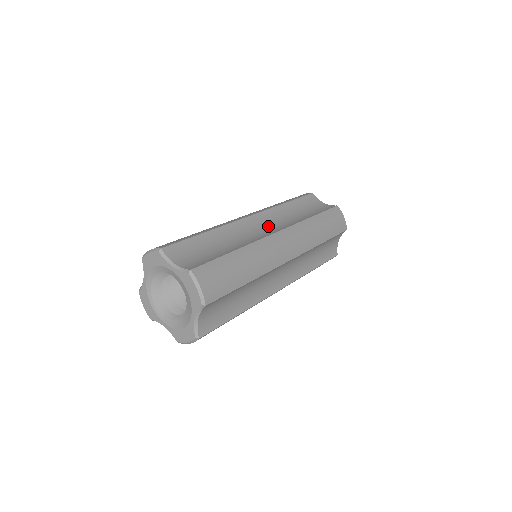
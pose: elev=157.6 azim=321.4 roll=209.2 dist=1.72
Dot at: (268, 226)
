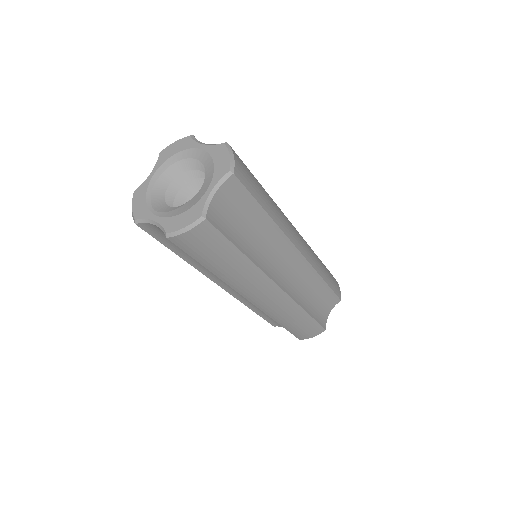
Dot at: occluded
